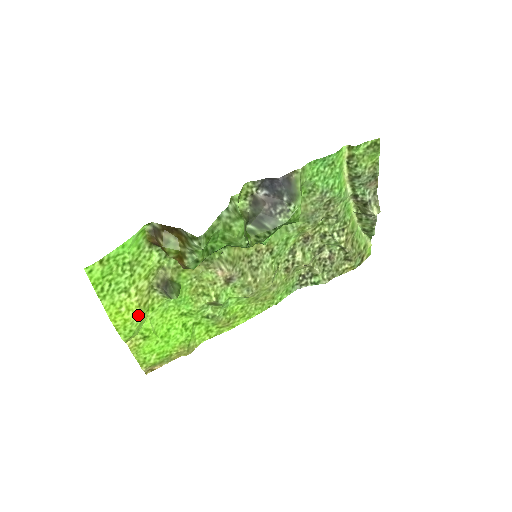
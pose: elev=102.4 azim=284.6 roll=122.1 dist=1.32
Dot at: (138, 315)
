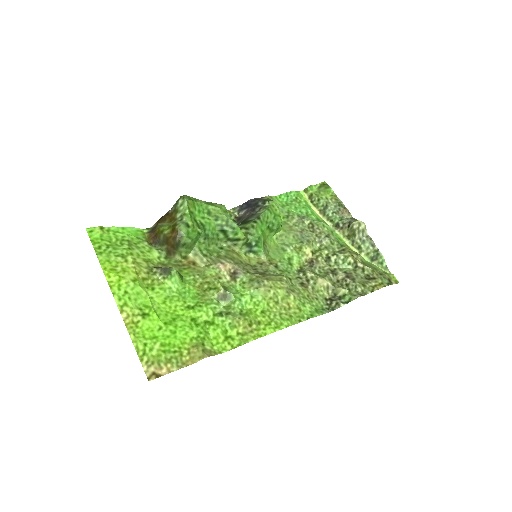
Dot at: (135, 281)
